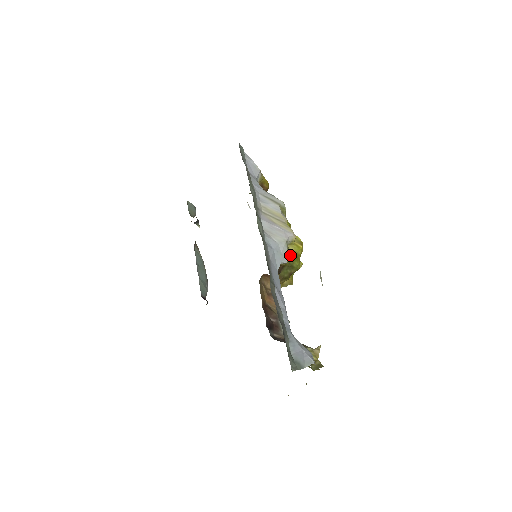
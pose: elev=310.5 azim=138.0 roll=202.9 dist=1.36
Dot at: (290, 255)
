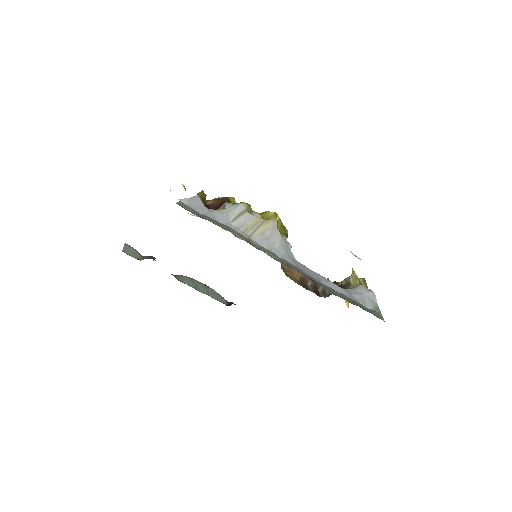
Dot at: (285, 236)
